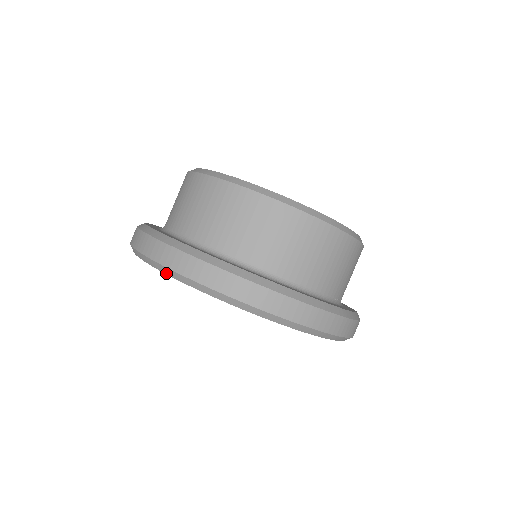
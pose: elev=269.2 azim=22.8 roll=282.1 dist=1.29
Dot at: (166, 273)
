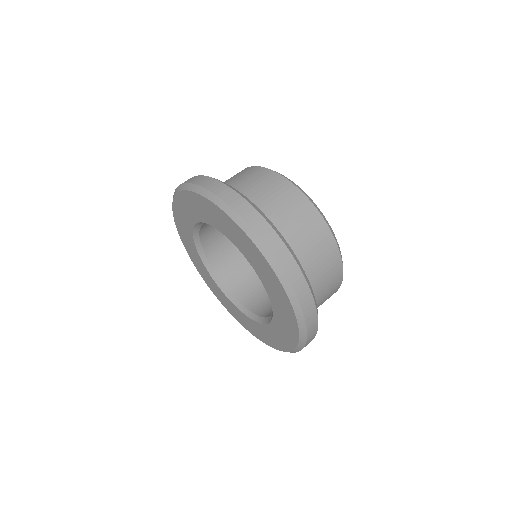
Dot at: (175, 194)
